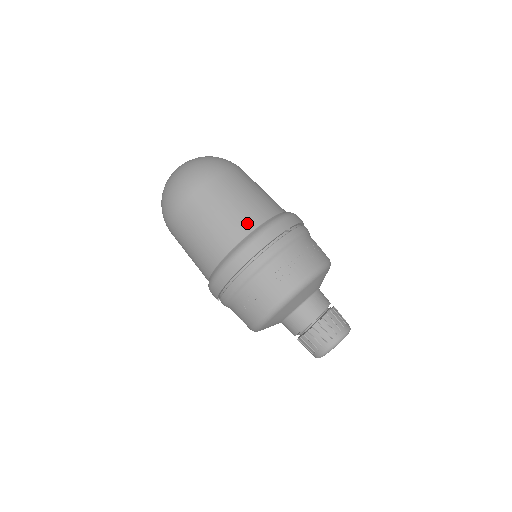
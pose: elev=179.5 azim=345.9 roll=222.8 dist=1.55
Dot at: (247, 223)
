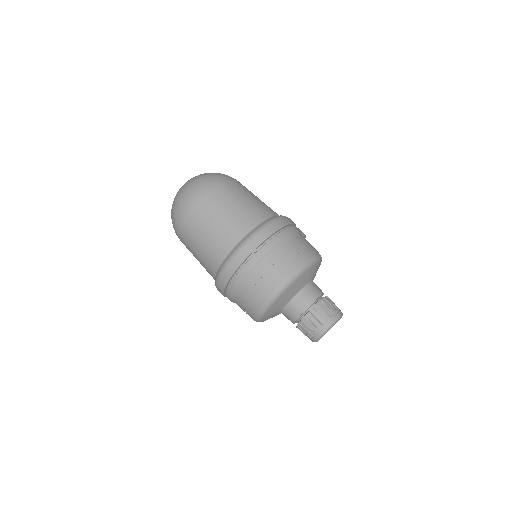
Dot at: (221, 250)
